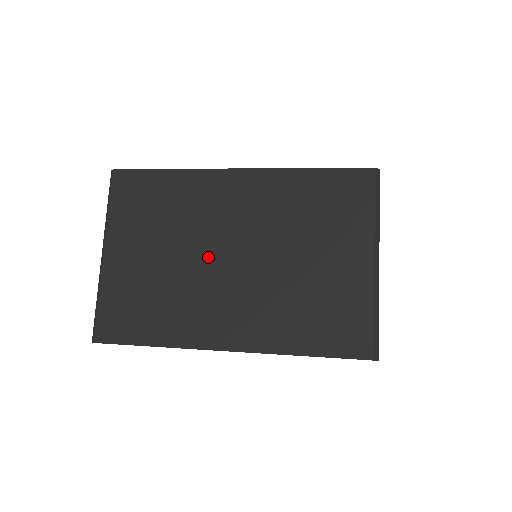
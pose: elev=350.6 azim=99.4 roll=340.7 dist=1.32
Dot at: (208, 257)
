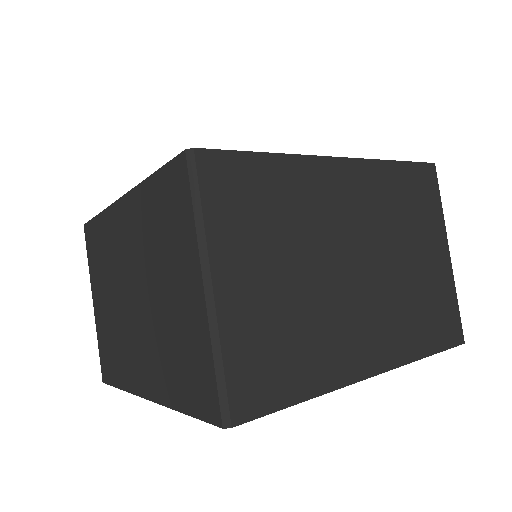
Dot at: (335, 270)
